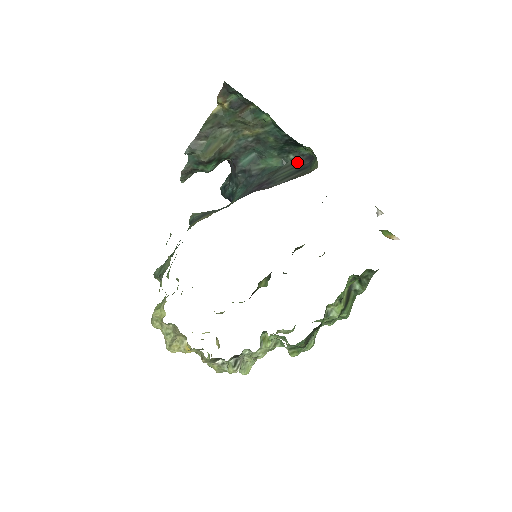
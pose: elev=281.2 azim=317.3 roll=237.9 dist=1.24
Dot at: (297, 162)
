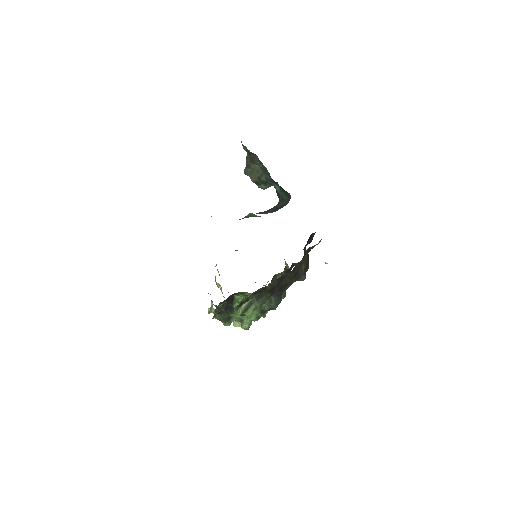
Dot at: (286, 201)
